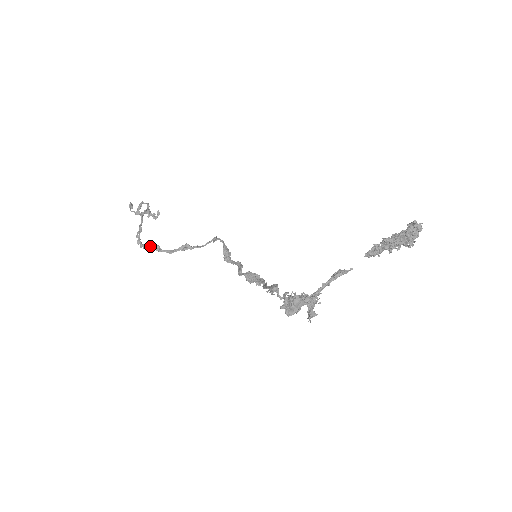
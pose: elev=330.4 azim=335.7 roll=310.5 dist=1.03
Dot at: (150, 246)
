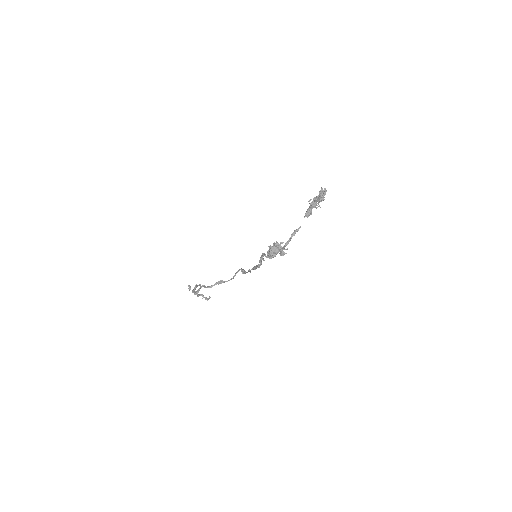
Dot at: (199, 288)
